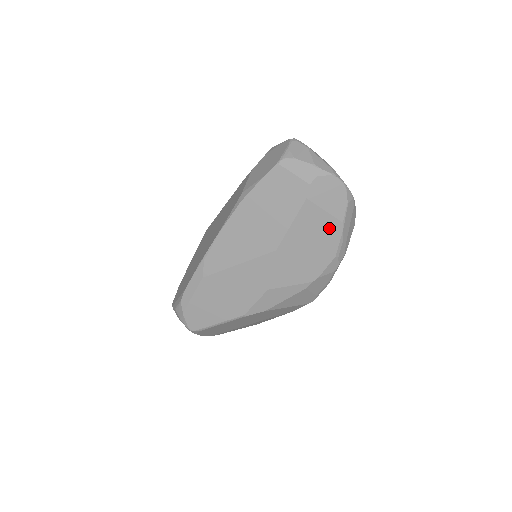
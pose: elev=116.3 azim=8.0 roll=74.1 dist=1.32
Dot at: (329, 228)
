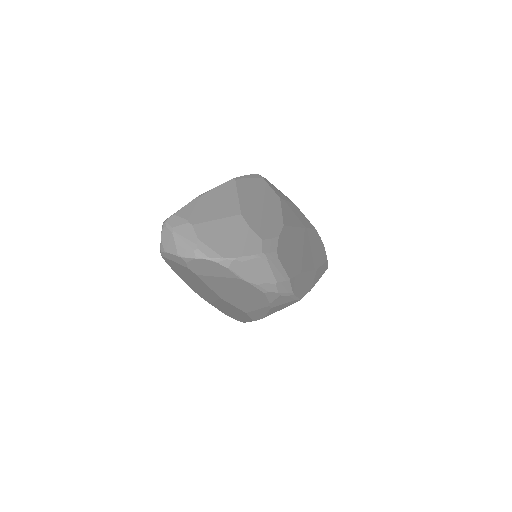
Dot at: (236, 283)
